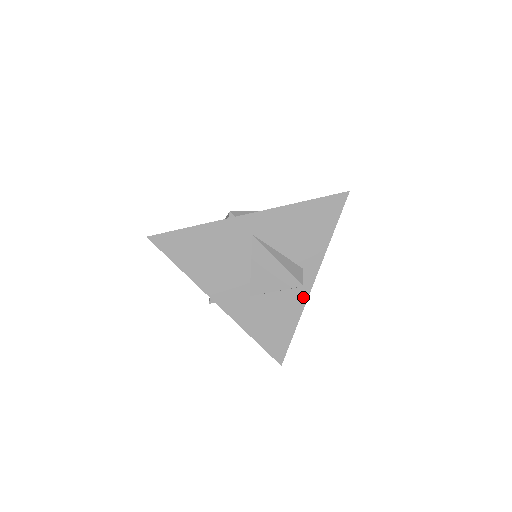
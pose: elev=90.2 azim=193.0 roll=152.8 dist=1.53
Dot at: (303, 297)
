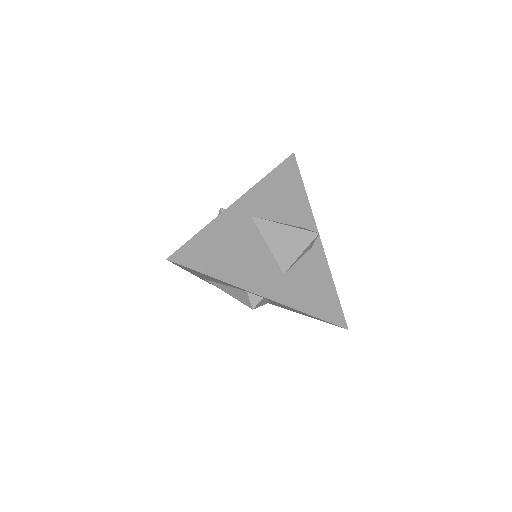
Dot at: (321, 254)
